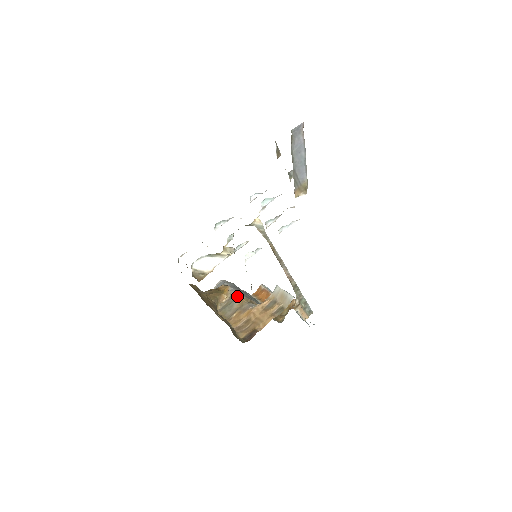
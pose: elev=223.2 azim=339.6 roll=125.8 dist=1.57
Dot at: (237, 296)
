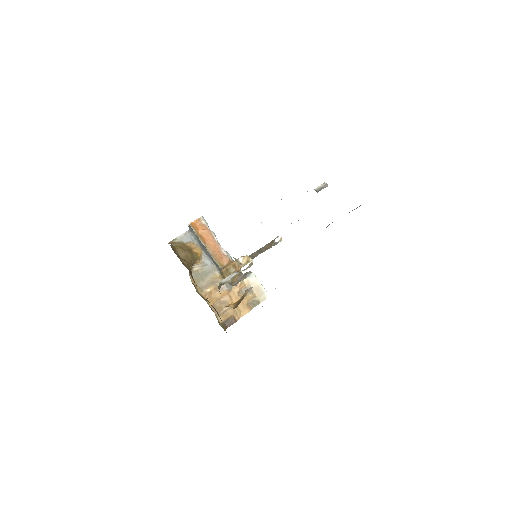
Dot at: (212, 268)
